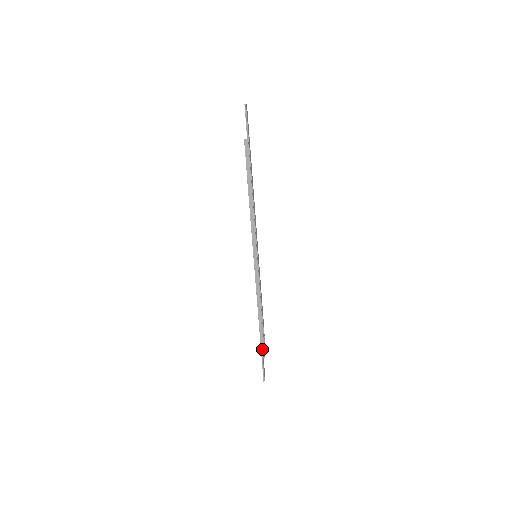
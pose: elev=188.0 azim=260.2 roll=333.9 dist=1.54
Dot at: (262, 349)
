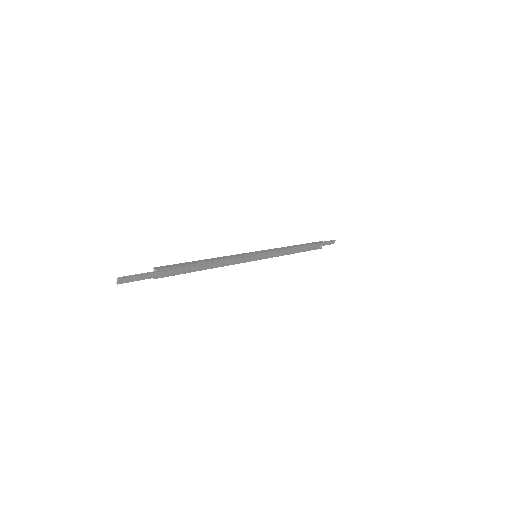
Dot at: (315, 248)
